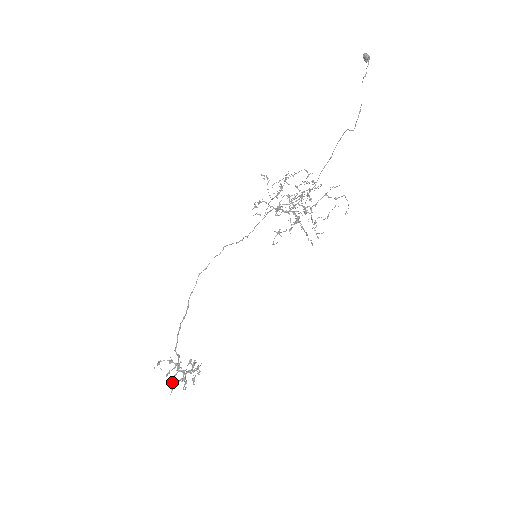
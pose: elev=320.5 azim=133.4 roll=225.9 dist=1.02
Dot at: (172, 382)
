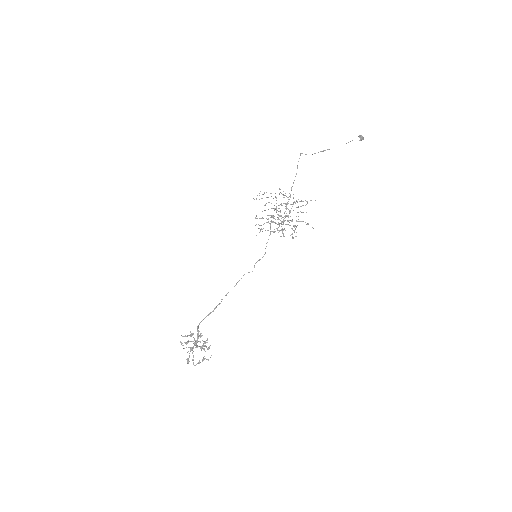
Dot at: occluded
